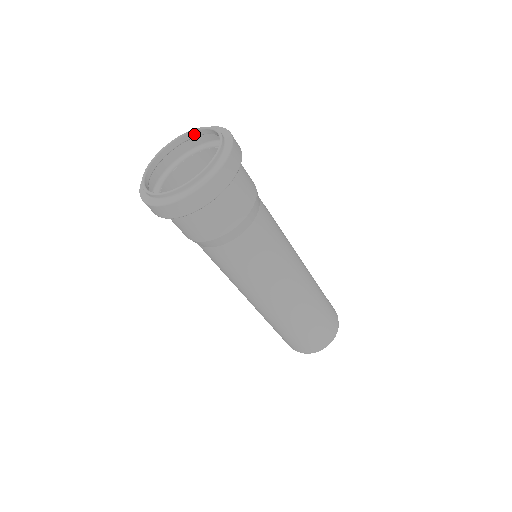
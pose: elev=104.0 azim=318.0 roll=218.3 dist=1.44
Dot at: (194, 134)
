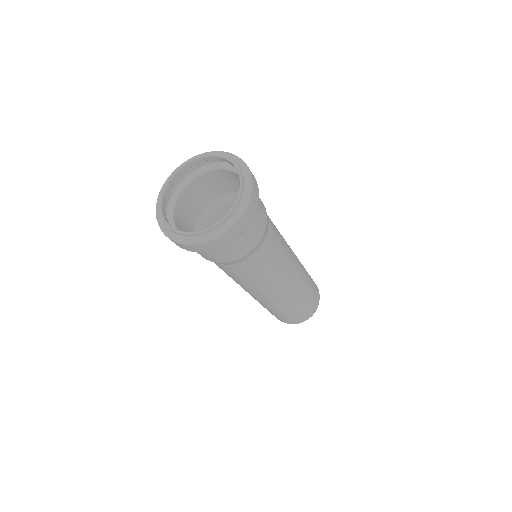
Dot at: (197, 161)
